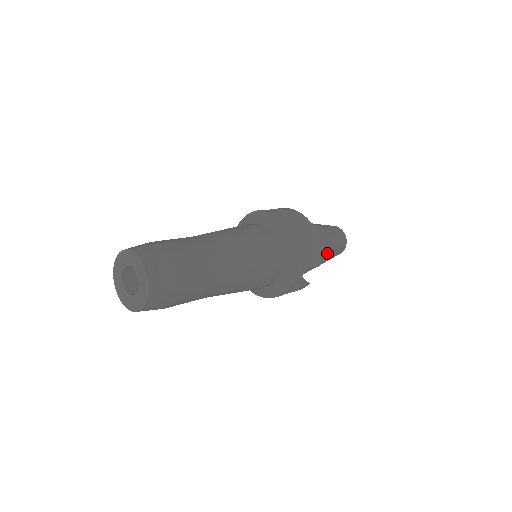
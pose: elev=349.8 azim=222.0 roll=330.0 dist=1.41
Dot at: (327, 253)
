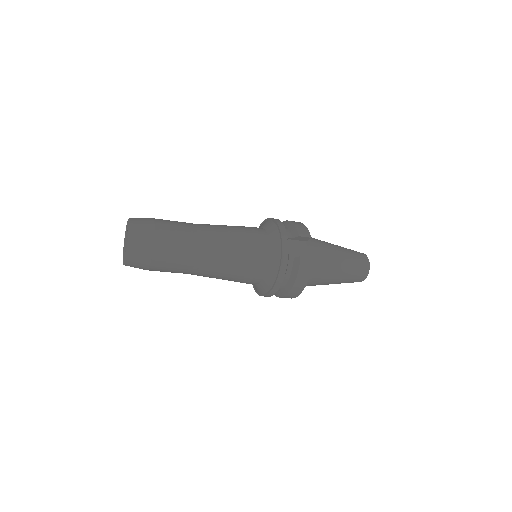
Dot at: (335, 251)
